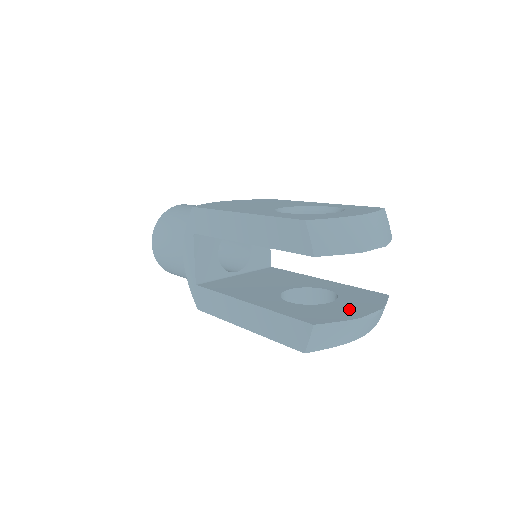
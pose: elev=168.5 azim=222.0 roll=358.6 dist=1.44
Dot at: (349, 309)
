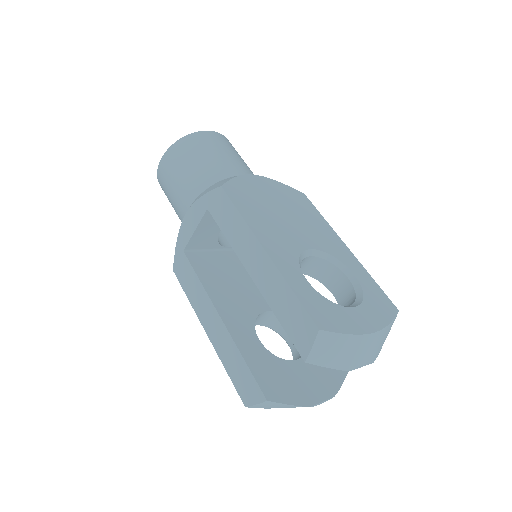
Dot at: (307, 383)
